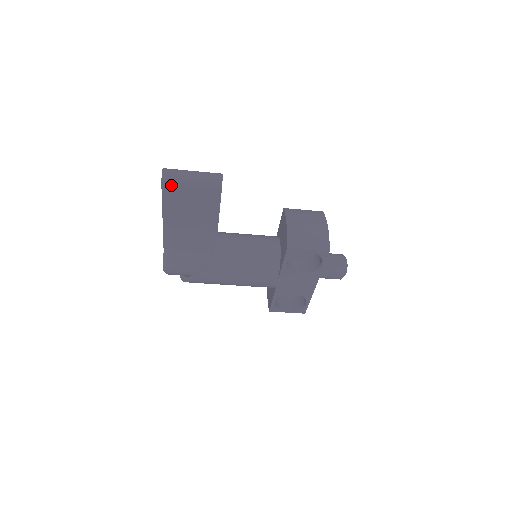
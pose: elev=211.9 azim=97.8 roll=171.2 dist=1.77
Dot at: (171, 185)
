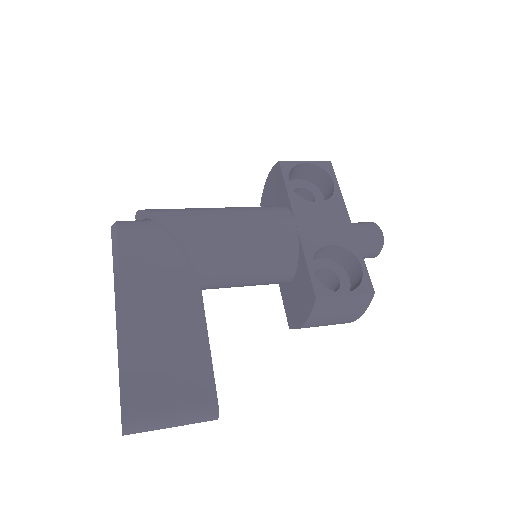
Dot at: occluded
